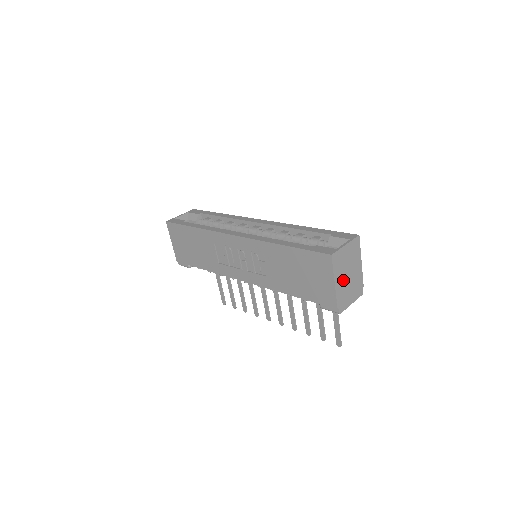
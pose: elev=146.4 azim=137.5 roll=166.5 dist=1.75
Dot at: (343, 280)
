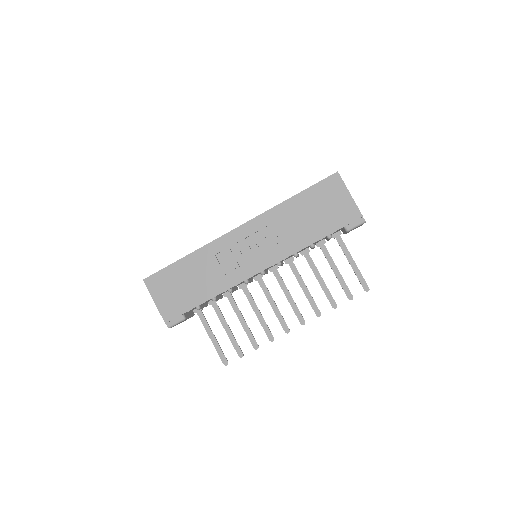
Dot at: occluded
